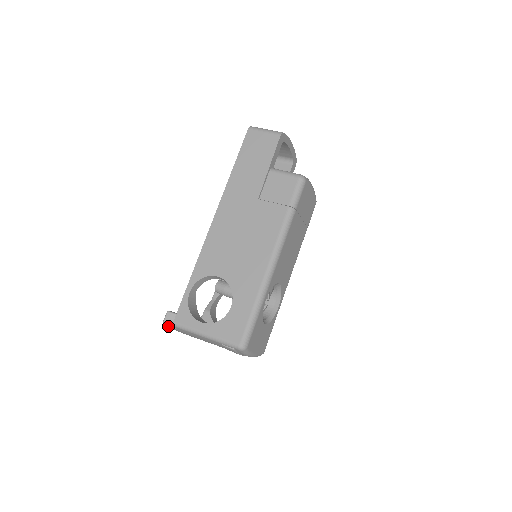
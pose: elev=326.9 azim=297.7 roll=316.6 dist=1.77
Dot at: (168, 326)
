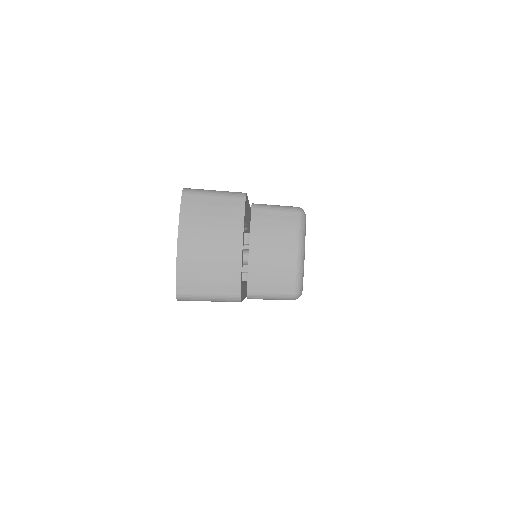
Dot at: occluded
